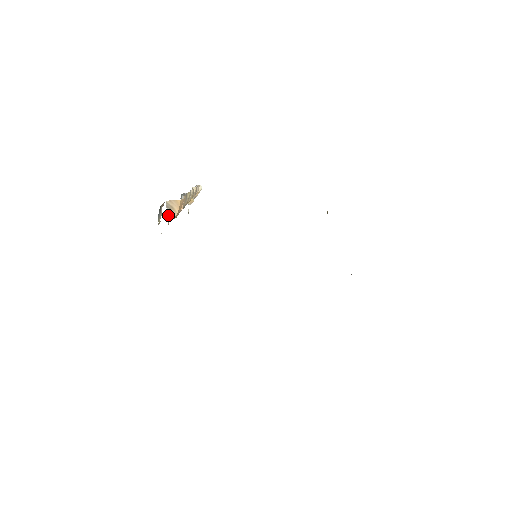
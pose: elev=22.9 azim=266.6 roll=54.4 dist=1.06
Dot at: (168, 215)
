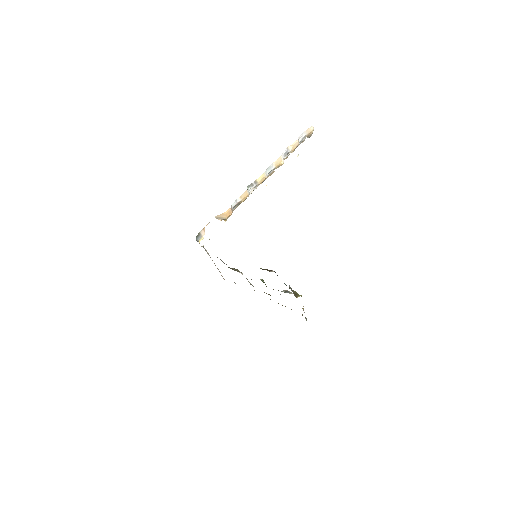
Dot at: (221, 220)
